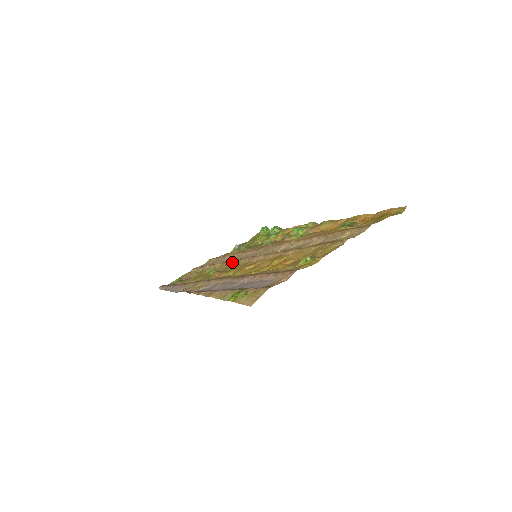
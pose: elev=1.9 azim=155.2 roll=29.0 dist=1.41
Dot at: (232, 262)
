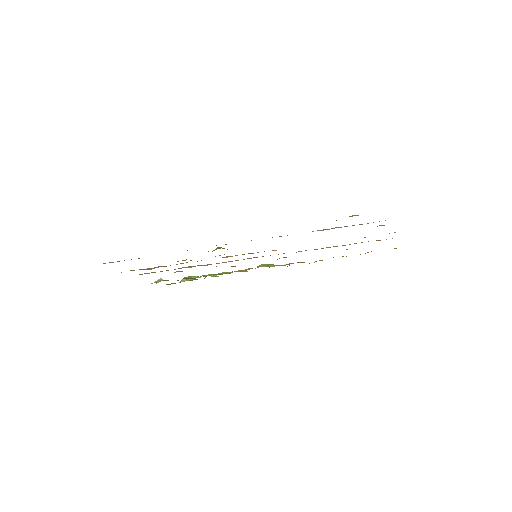
Dot at: (222, 257)
